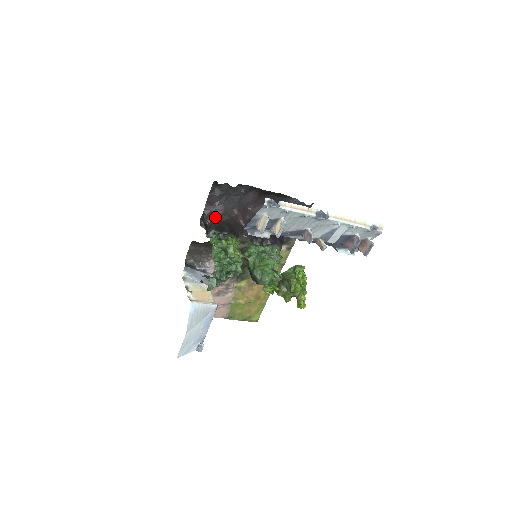
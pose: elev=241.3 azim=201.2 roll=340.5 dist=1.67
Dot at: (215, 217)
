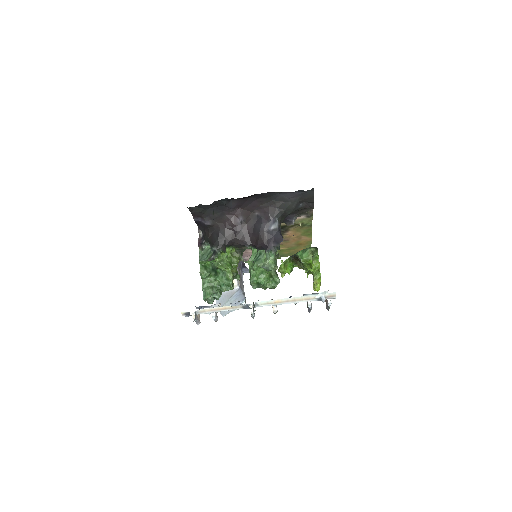
Dot at: (206, 228)
